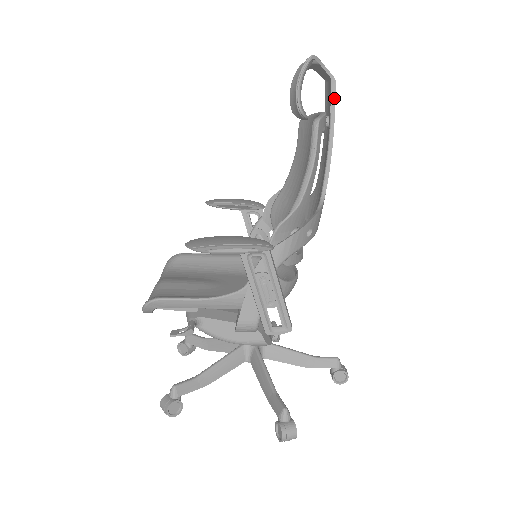
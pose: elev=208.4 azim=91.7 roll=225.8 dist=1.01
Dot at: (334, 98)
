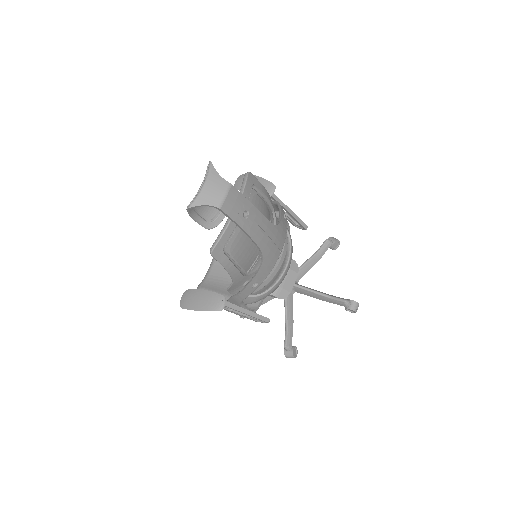
Dot at: (228, 216)
